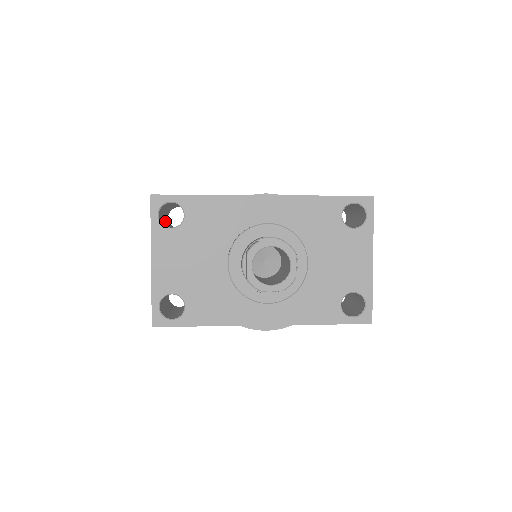
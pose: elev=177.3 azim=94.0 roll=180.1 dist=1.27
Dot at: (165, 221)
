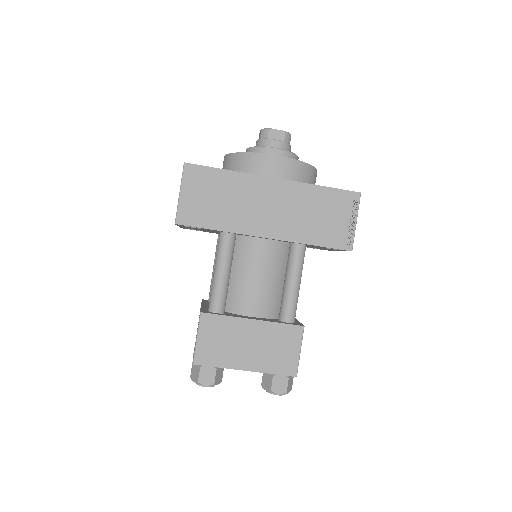
Dot at: occluded
